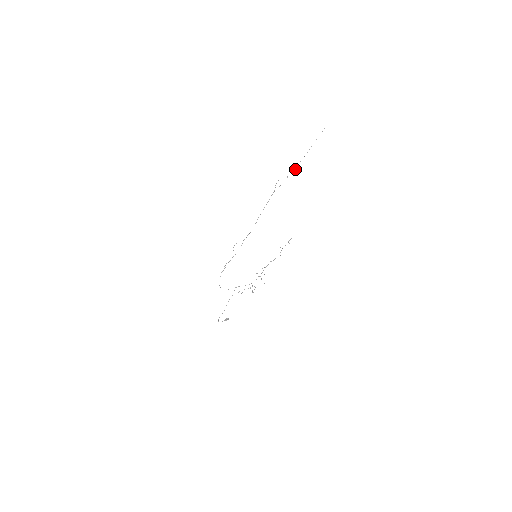
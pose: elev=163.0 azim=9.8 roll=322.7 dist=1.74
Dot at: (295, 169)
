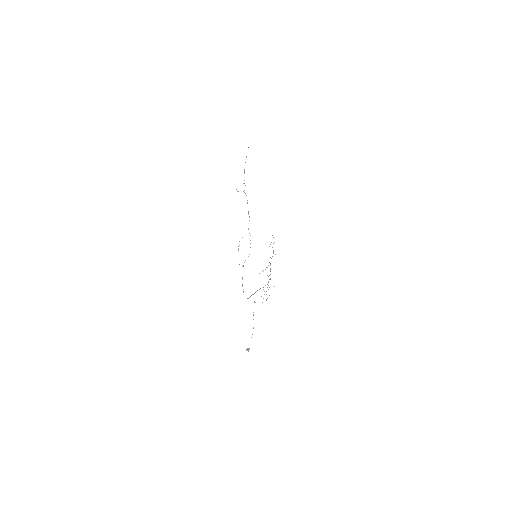
Dot at: occluded
